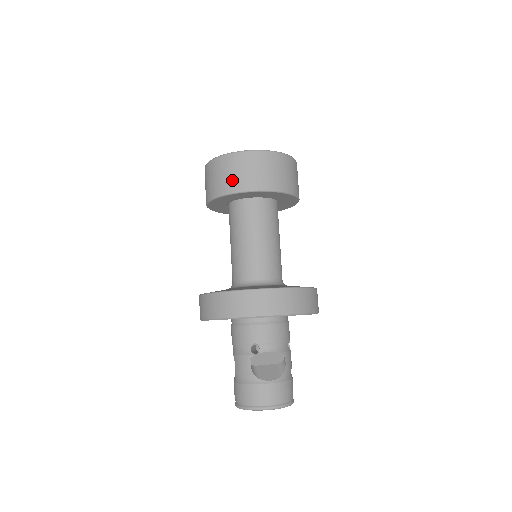
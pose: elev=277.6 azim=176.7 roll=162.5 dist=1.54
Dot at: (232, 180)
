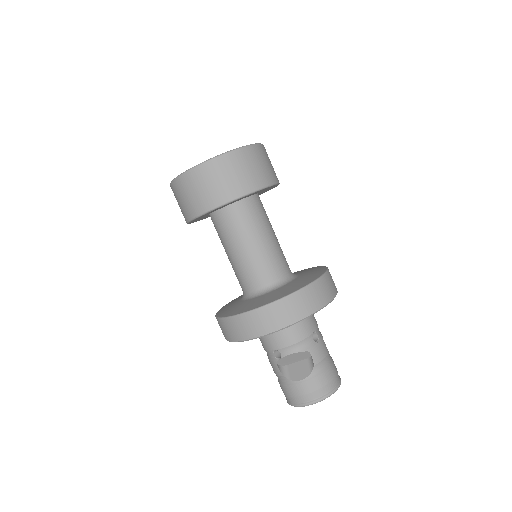
Dot at: (188, 206)
